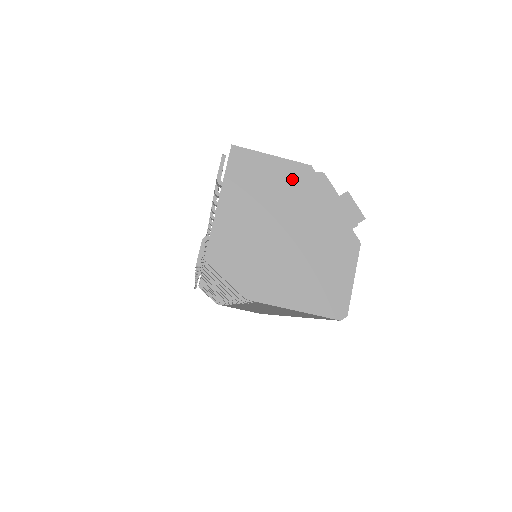
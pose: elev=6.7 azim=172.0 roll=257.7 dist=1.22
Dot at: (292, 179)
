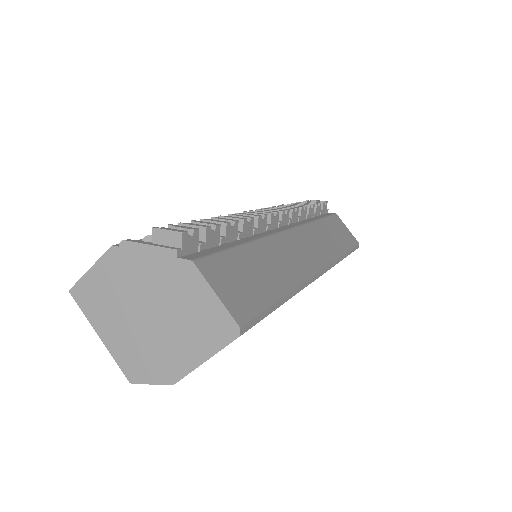
Dot at: (113, 270)
